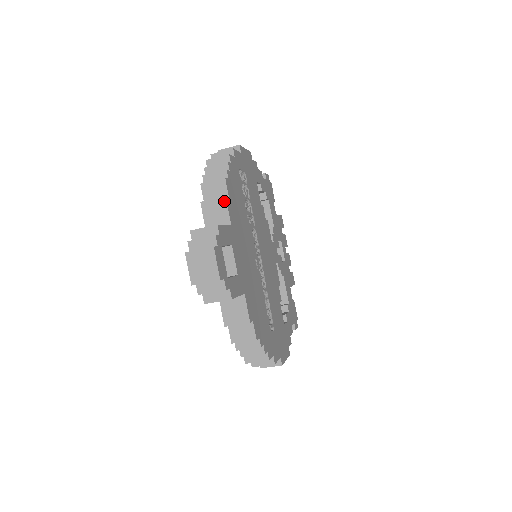
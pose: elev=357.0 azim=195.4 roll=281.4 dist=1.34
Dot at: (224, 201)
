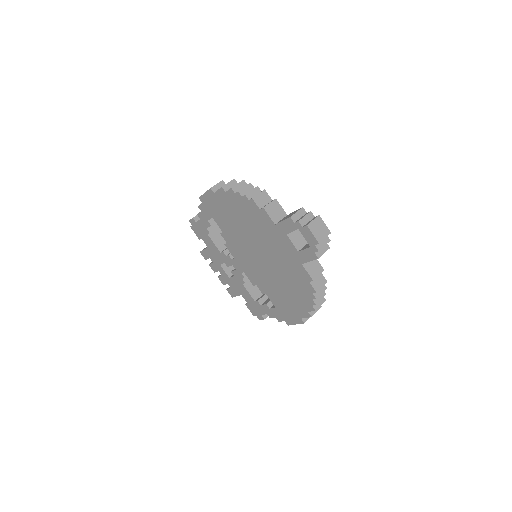
Dot at: (277, 202)
